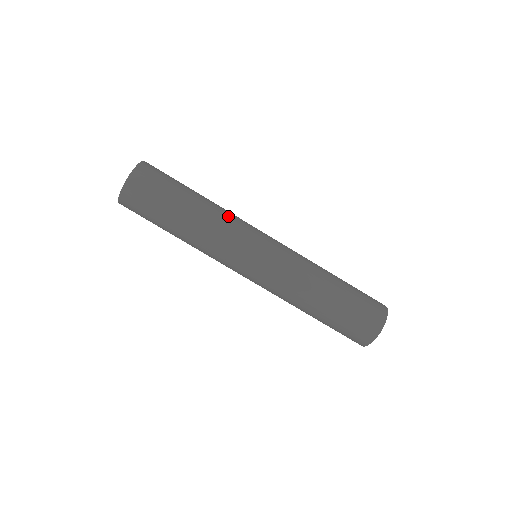
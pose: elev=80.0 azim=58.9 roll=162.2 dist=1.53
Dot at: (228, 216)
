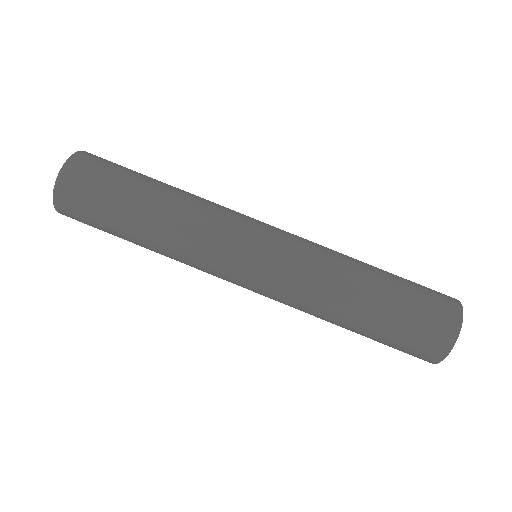
Dot at: (196, 223)
